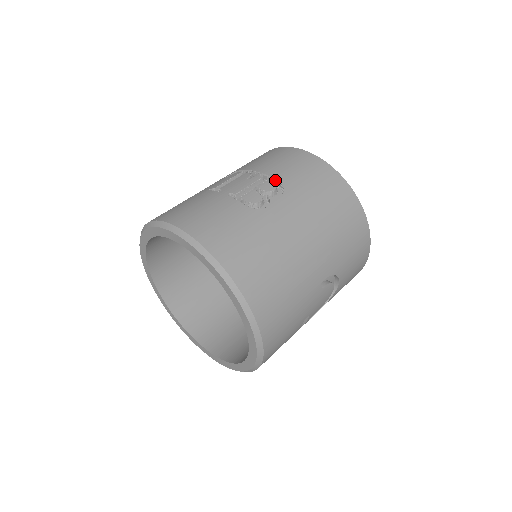
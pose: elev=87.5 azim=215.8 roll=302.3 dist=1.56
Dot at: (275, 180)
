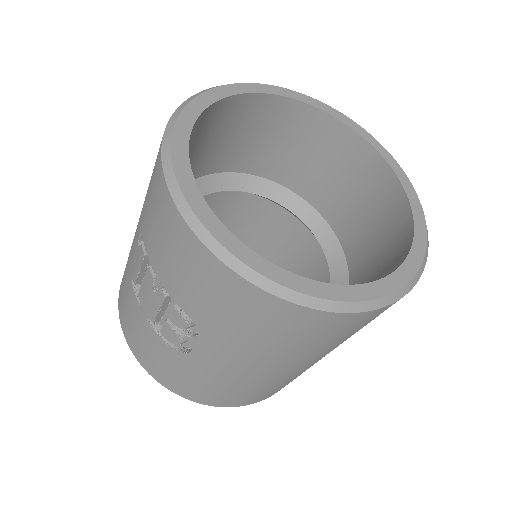
Dot at: (180, 308)
